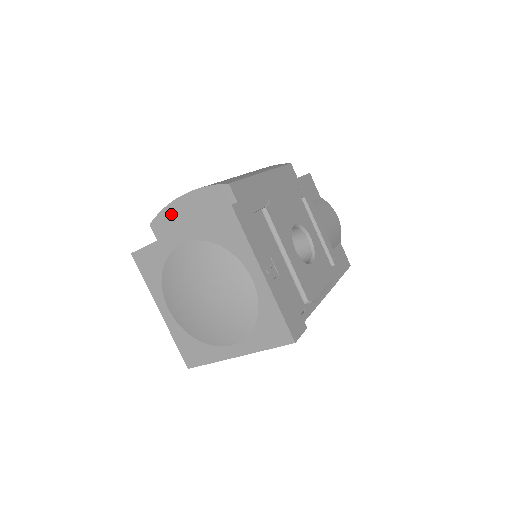
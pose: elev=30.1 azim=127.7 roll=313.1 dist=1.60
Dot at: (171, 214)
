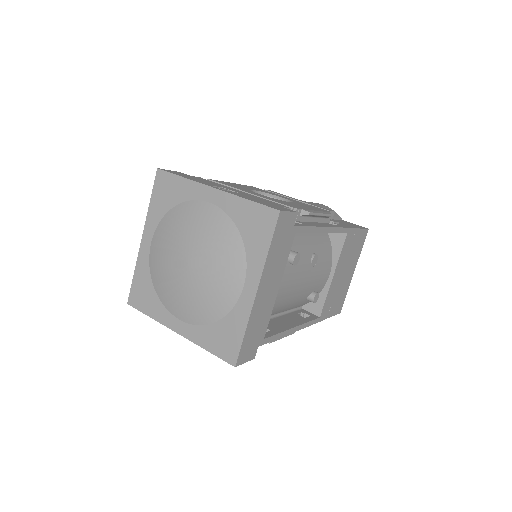
Dot at: occluded
